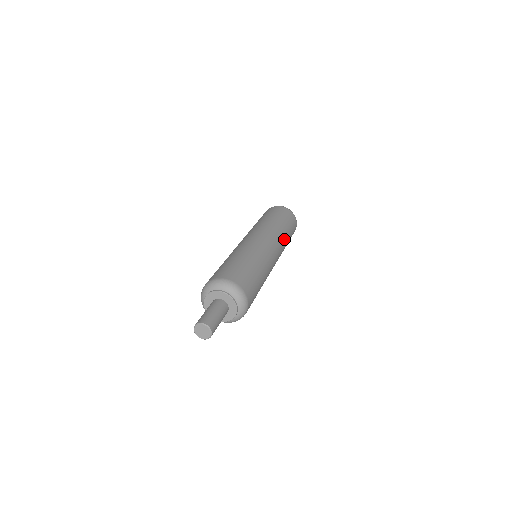
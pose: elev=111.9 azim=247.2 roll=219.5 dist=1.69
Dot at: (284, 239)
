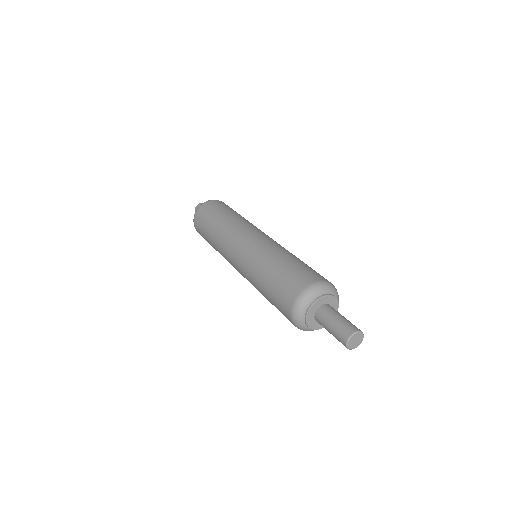
Dot at: occluded
